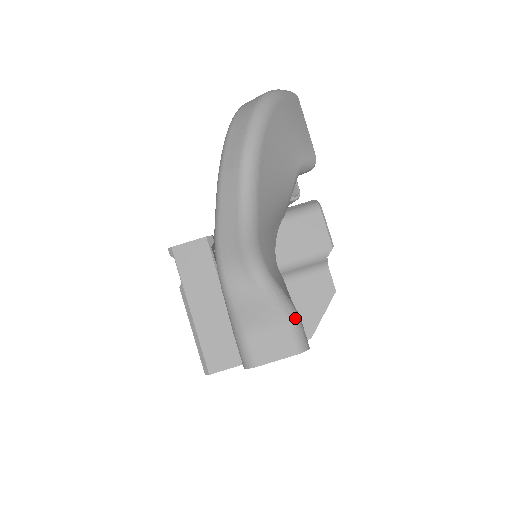
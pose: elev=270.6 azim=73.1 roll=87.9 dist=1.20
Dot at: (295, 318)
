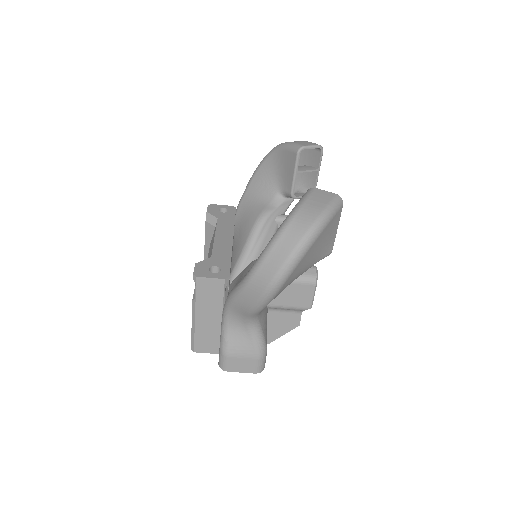
Dot at: (263, 355)
